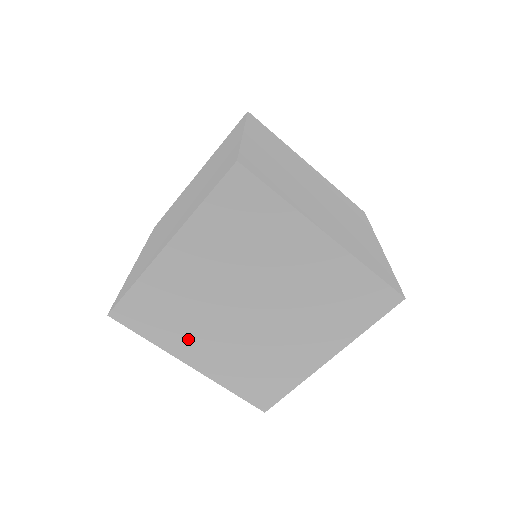
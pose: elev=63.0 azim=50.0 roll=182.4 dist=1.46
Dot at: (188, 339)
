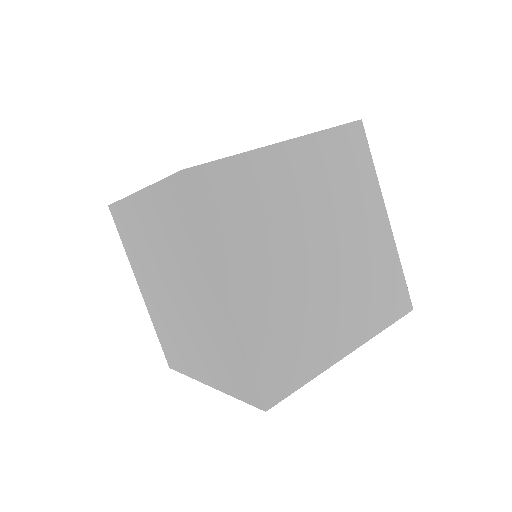
Dot at: (141, 270)
